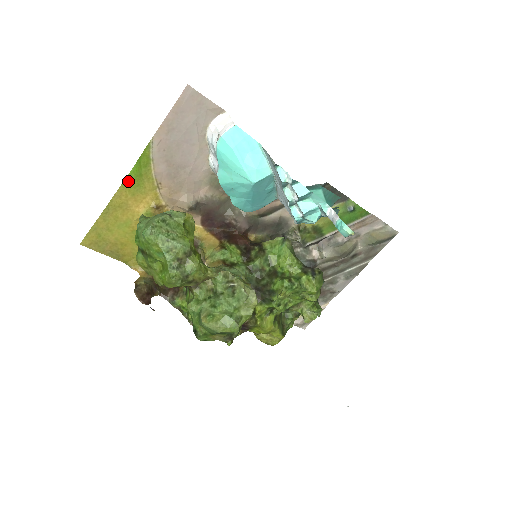
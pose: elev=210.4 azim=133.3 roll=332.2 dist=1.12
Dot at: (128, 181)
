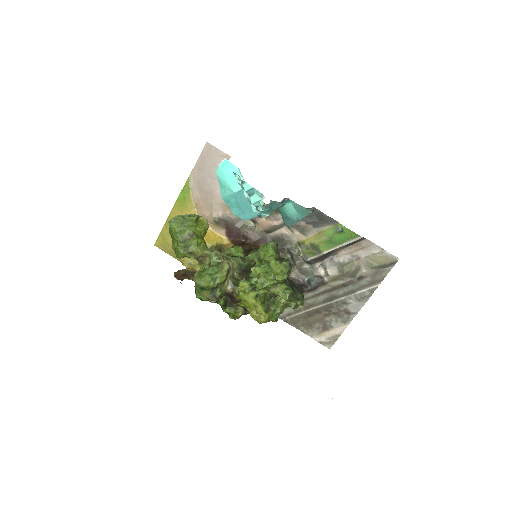
Dot at: (178, 202)
